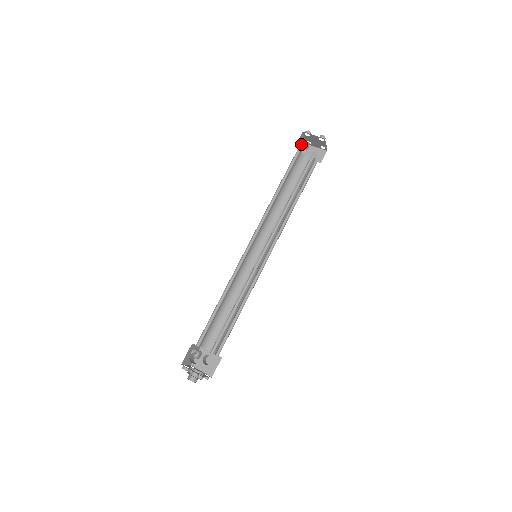
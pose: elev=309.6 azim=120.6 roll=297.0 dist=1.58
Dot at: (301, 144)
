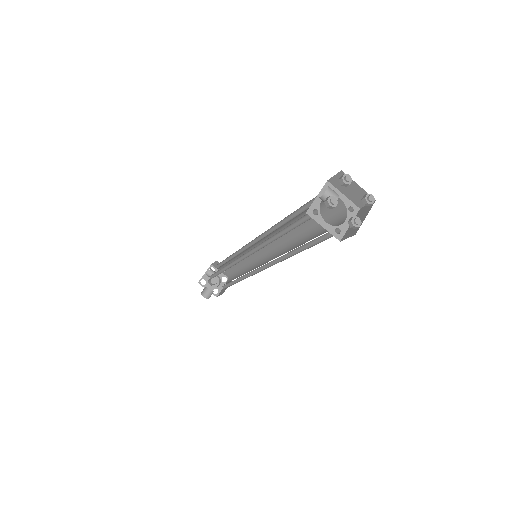
Dot at: occluded
